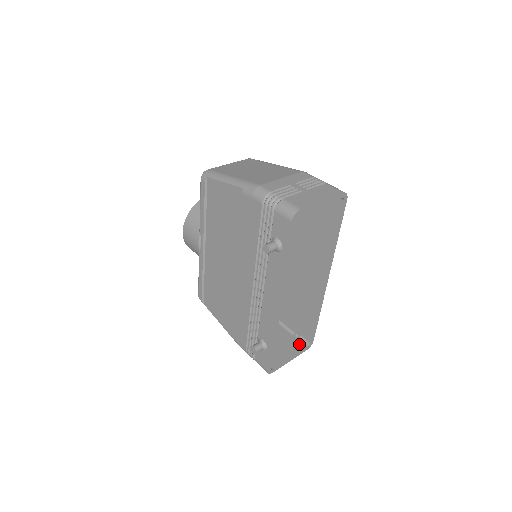
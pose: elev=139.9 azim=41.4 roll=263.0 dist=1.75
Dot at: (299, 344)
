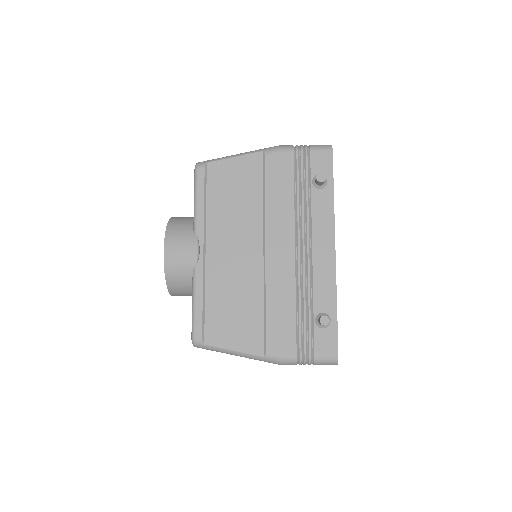
Dot at: occluded
